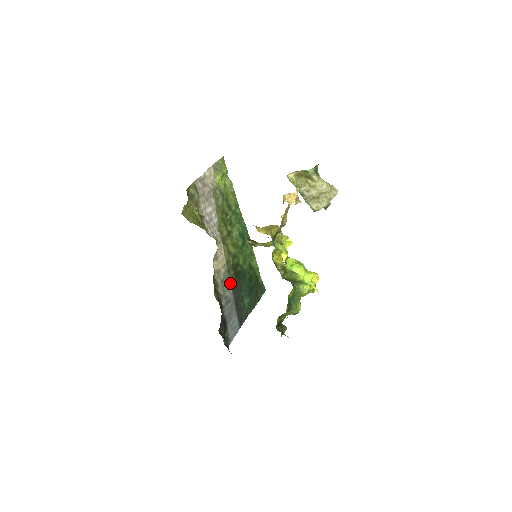
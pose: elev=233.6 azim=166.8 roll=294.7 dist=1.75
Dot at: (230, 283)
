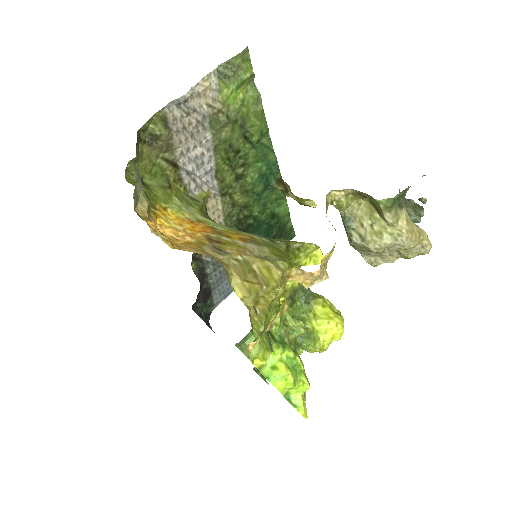
Dot at: occluded
